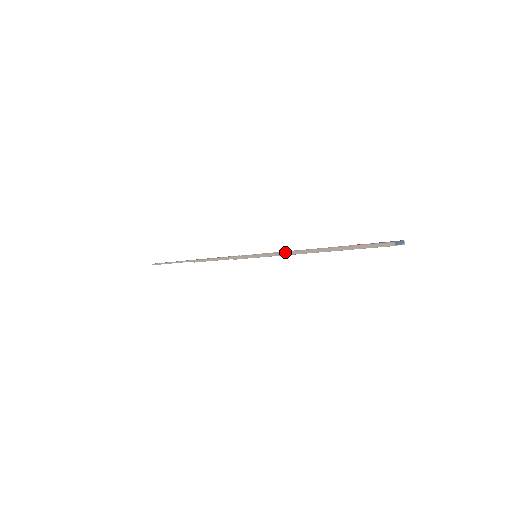
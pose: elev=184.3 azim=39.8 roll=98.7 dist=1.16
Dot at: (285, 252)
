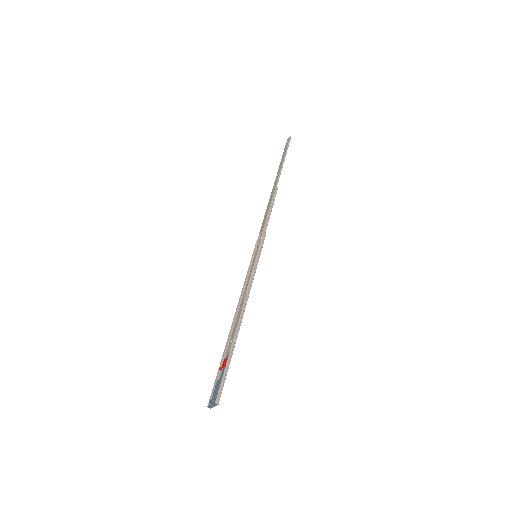
Dot at: (240, 296)
